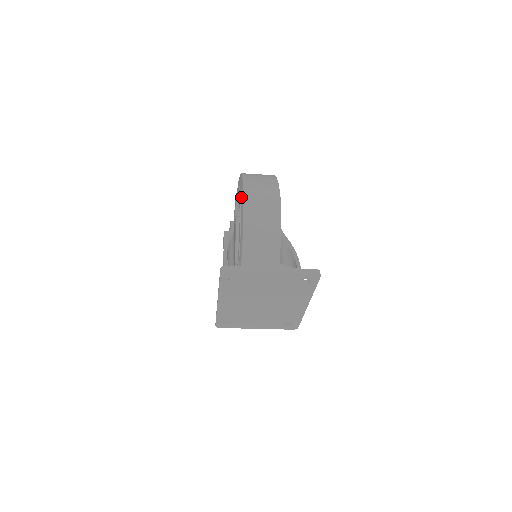
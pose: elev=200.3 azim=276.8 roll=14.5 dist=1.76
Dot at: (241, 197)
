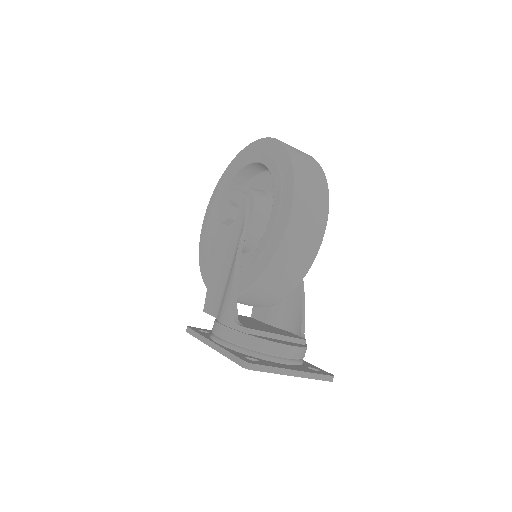
Dot at: (282, 210)
